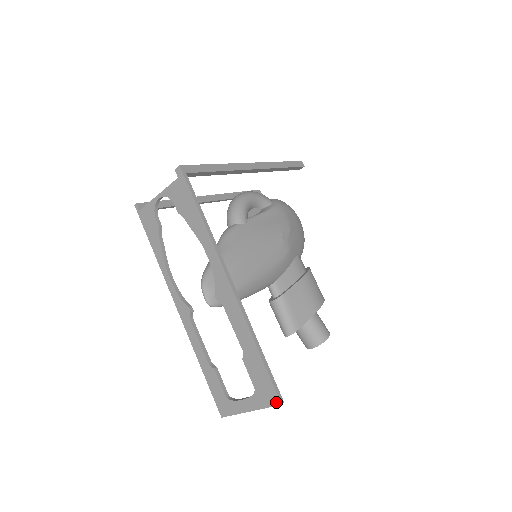
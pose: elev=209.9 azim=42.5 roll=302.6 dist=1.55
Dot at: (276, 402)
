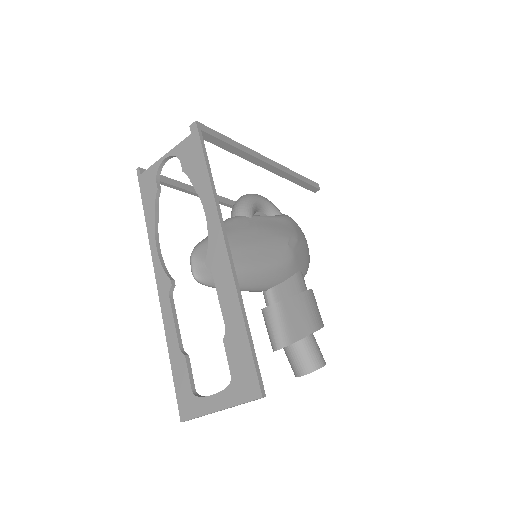
Dot at: (256, 394)
